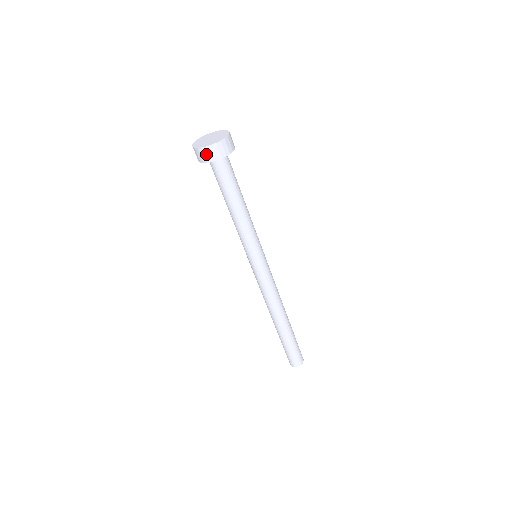
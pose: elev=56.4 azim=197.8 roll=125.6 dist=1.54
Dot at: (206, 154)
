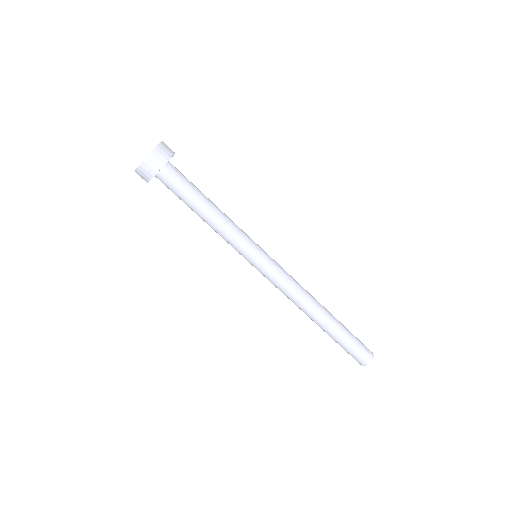
Dot at: (142, 174)
